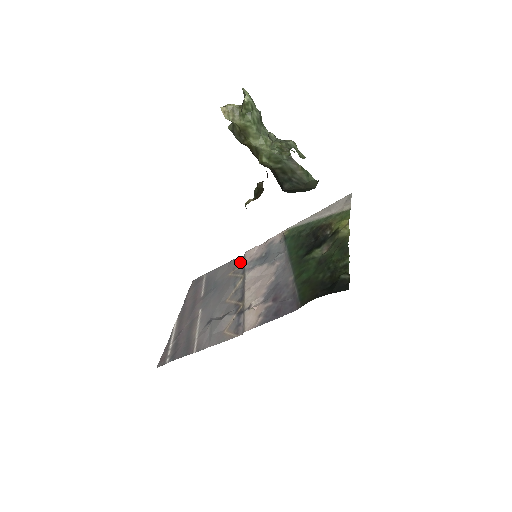
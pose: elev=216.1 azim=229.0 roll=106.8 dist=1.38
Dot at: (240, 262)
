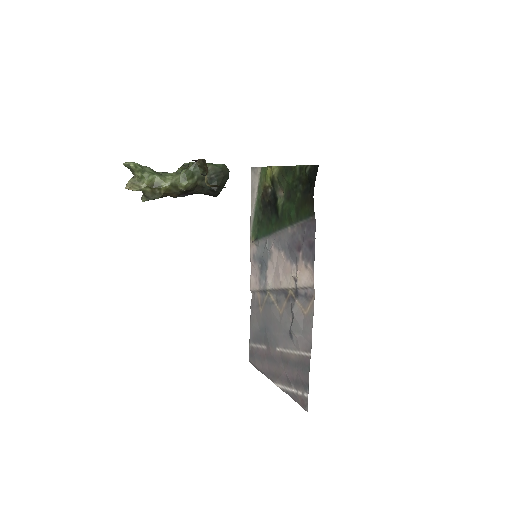
Dot at: (255, 297)
